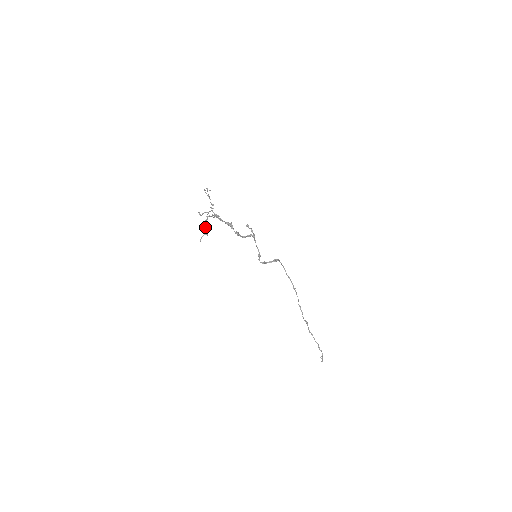
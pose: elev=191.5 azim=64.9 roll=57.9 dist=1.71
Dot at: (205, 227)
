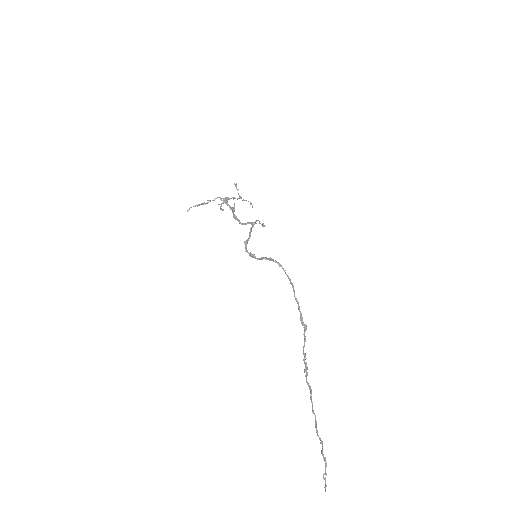
Dot at: (204, 203)
